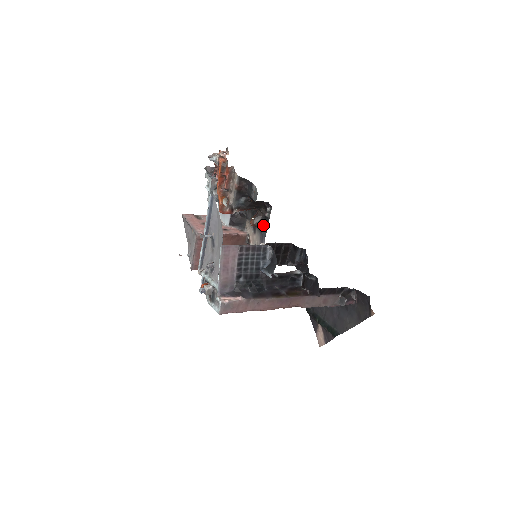
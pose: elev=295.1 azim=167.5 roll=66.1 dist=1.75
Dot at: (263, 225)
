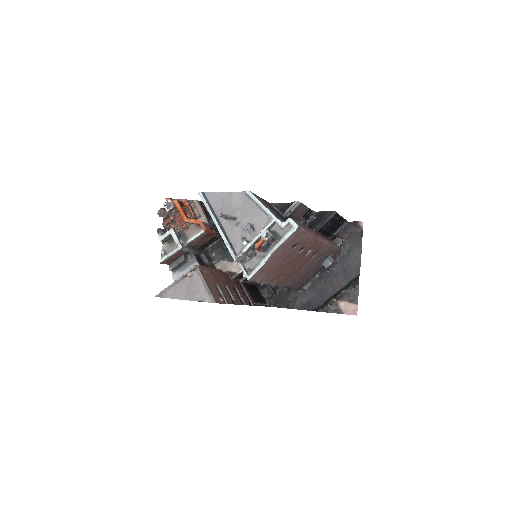
Dot at: occluded
